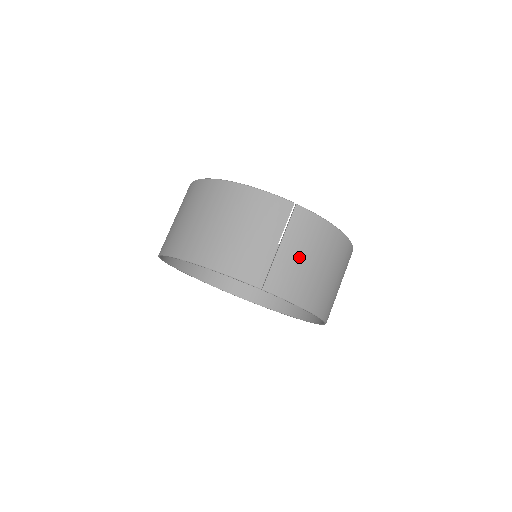
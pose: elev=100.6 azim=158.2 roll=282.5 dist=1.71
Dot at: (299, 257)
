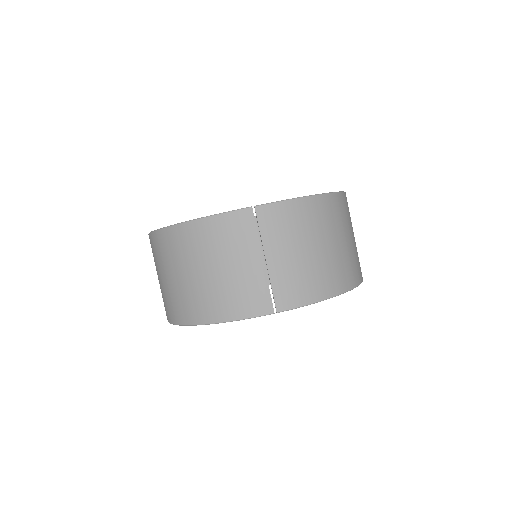
Dot at: (292, 256)
